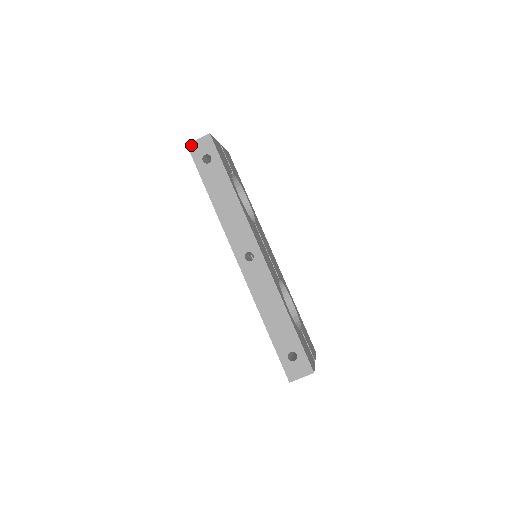
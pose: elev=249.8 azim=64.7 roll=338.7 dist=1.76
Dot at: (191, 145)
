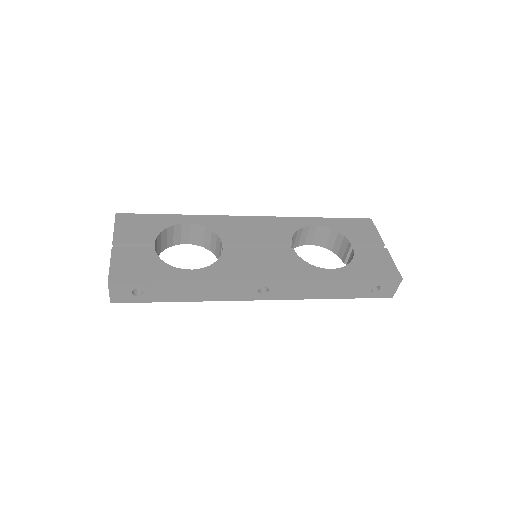
Dot at: (113, 300)
